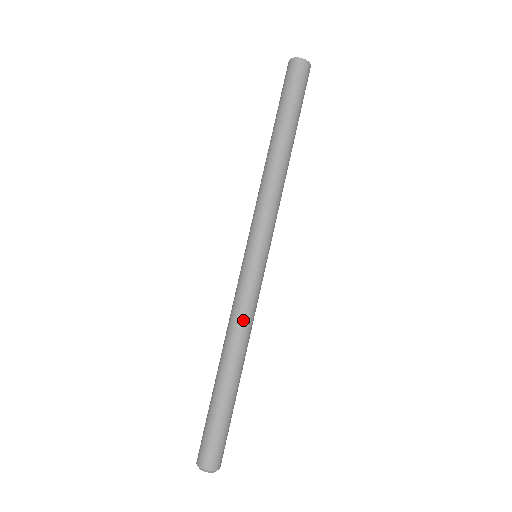
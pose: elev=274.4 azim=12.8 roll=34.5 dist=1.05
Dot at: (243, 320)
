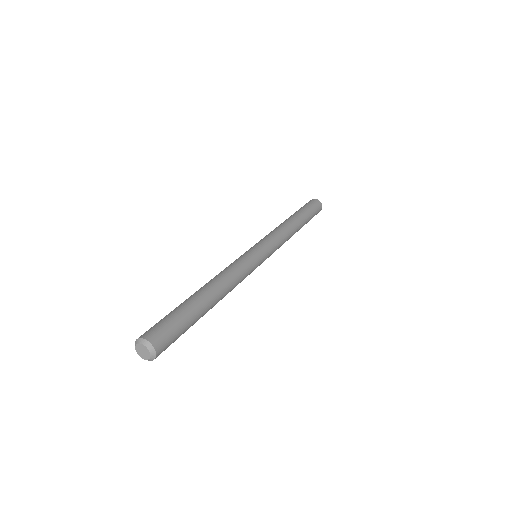
Dot at: (225, 269)
